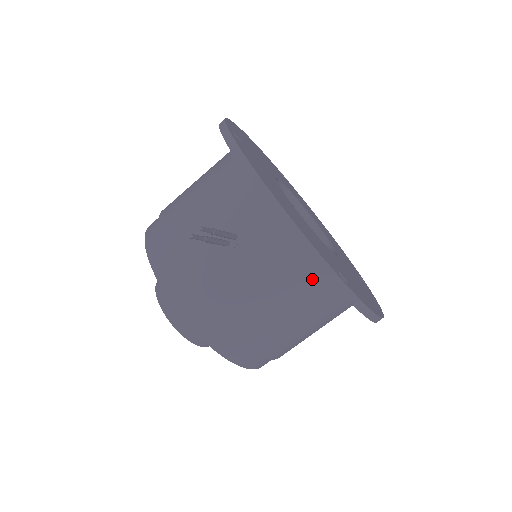
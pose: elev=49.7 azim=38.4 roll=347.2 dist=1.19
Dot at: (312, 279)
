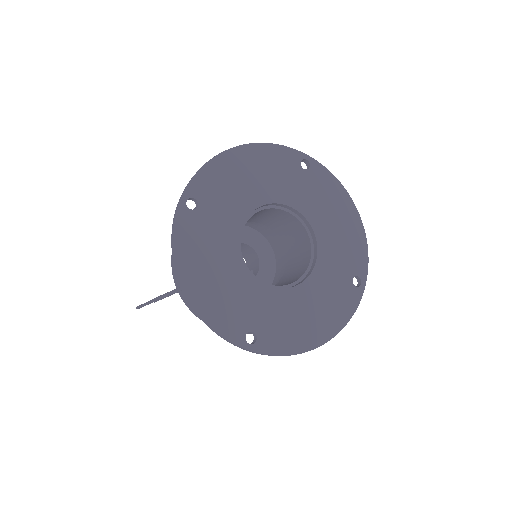
Dot at: occluded
